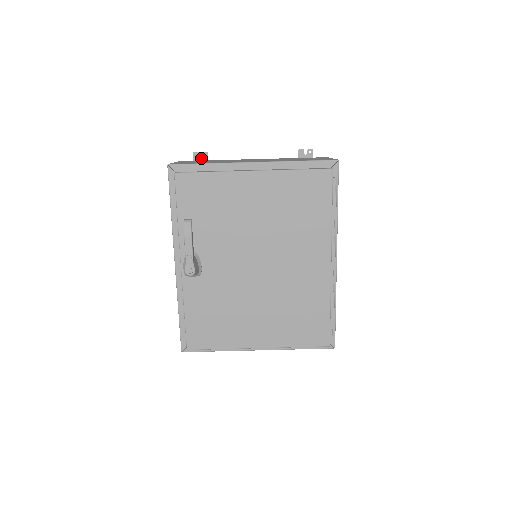
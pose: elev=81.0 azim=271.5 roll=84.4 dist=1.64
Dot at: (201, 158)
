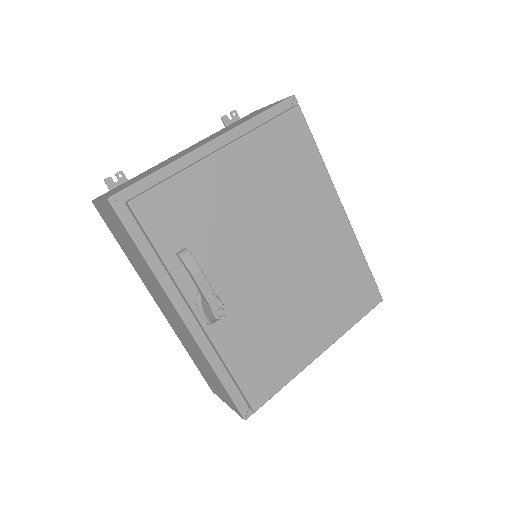
Dot at: (117, 182)
